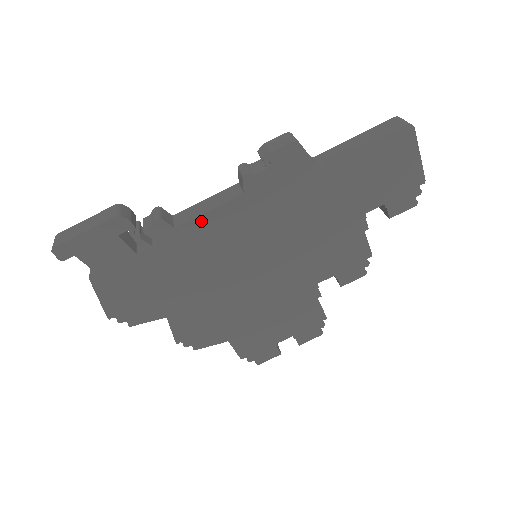
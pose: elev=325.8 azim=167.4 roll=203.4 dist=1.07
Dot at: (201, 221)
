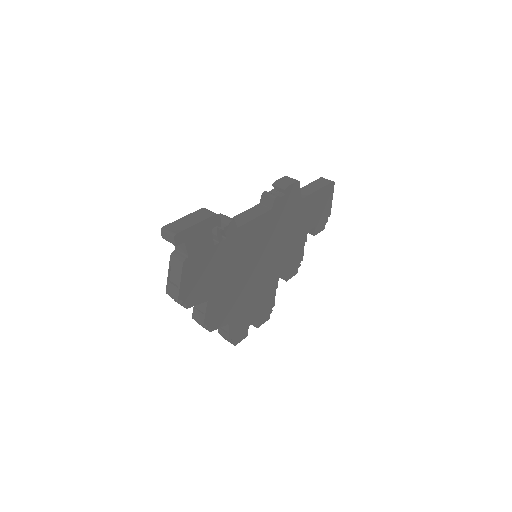
Dot at: (250, 225)
